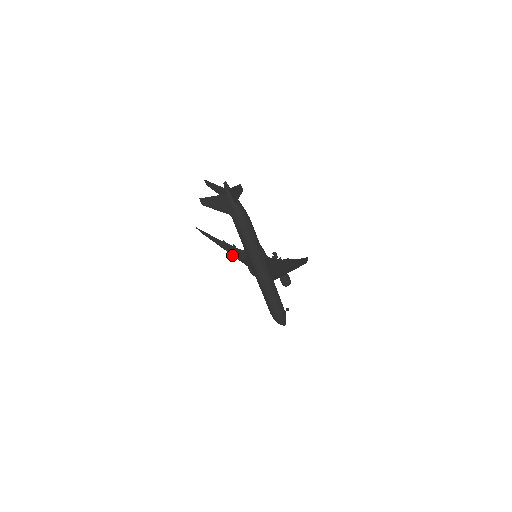
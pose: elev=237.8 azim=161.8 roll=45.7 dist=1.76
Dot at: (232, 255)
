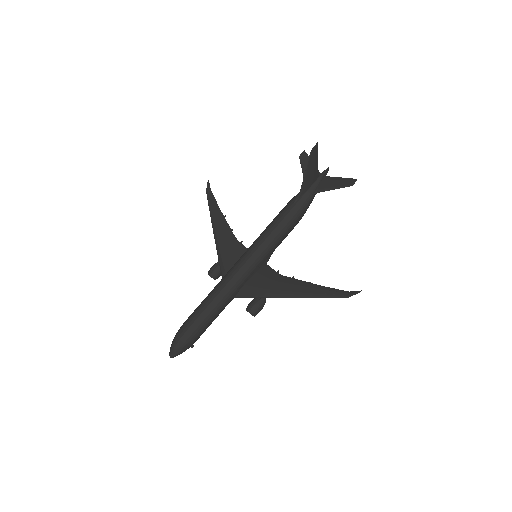
Dot at: (215, 236)
